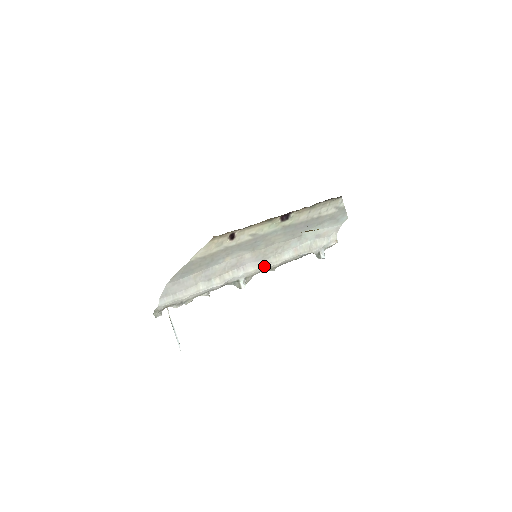
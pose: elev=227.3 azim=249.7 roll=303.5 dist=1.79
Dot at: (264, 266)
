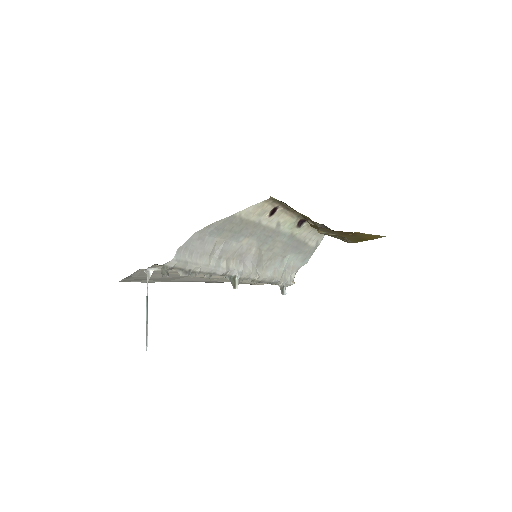
Dot at: (255, 273)
